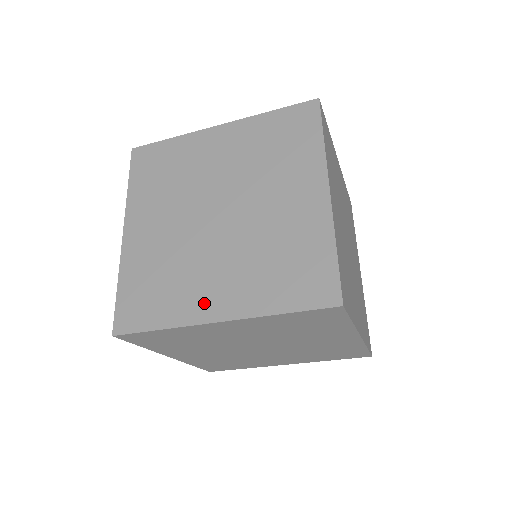
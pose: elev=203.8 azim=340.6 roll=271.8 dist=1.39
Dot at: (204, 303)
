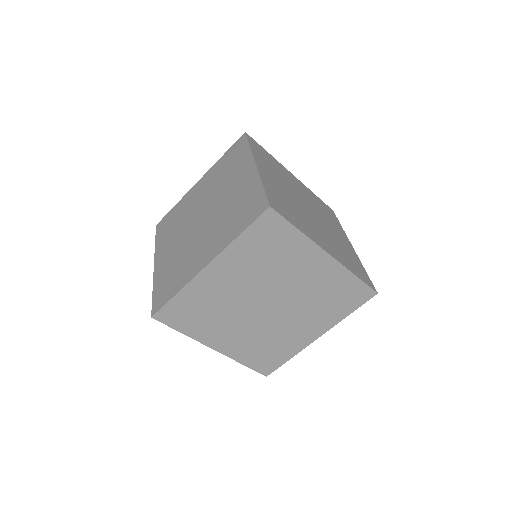
Dot at: (198, 263)
